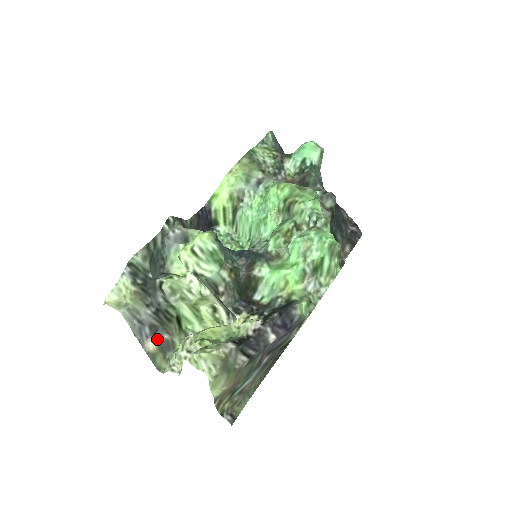
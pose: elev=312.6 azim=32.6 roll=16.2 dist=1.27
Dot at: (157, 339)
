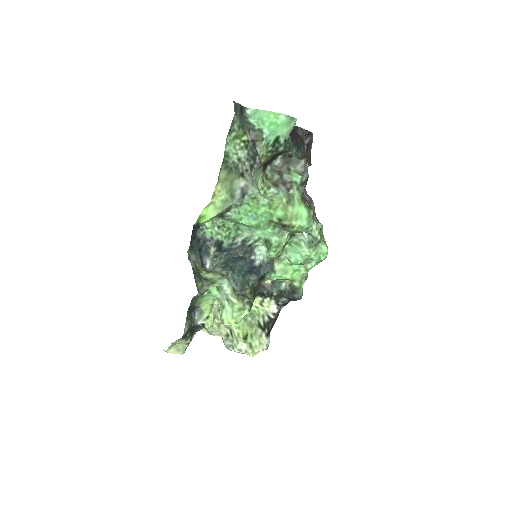
Dot at: (198, 330)
